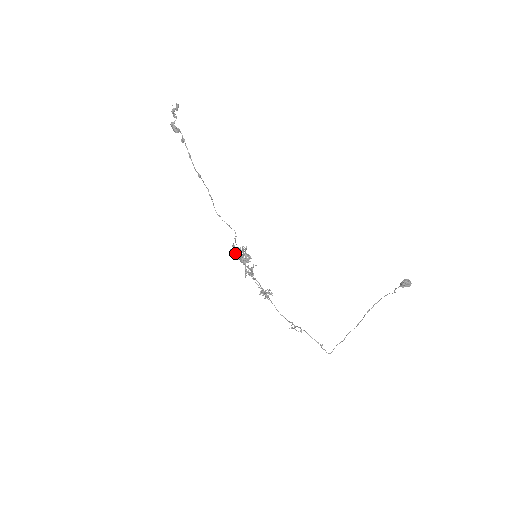
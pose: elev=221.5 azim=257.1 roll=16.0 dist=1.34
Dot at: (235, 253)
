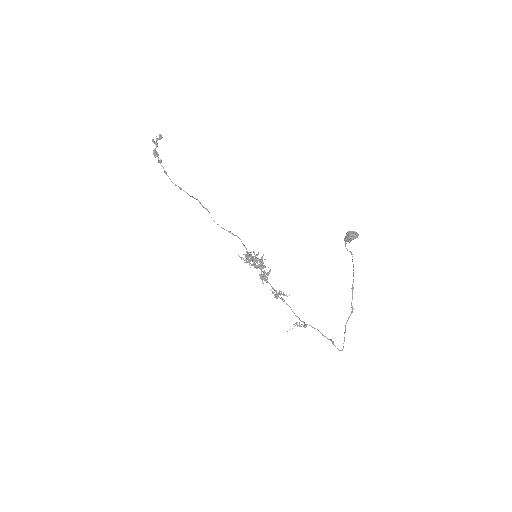
Dot at: (241, 258)
